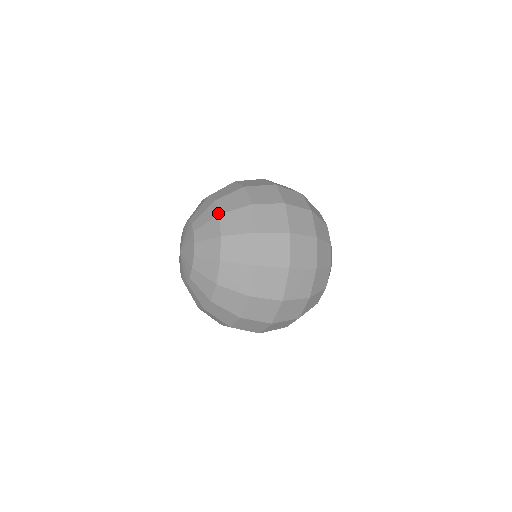
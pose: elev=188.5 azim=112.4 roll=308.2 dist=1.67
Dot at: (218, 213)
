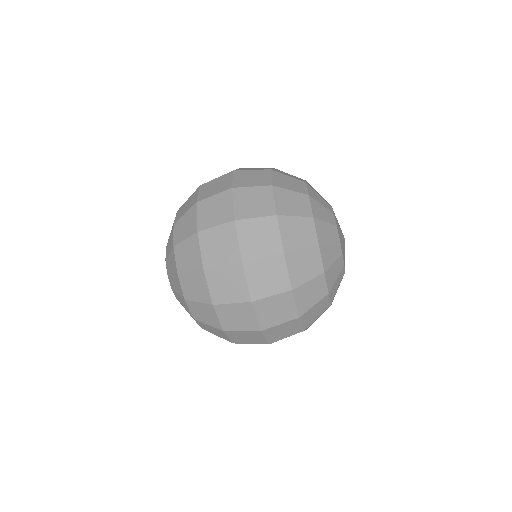
Dot at: occluded
